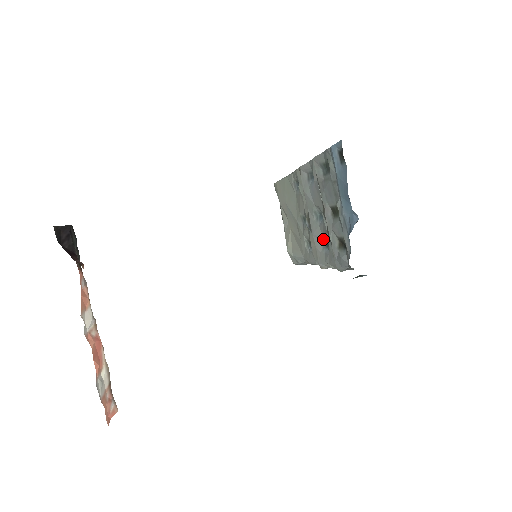
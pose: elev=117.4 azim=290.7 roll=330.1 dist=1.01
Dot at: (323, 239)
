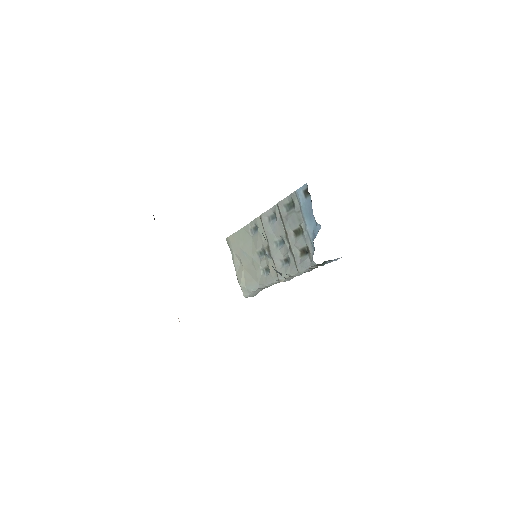
Dot at: (283, 258)
